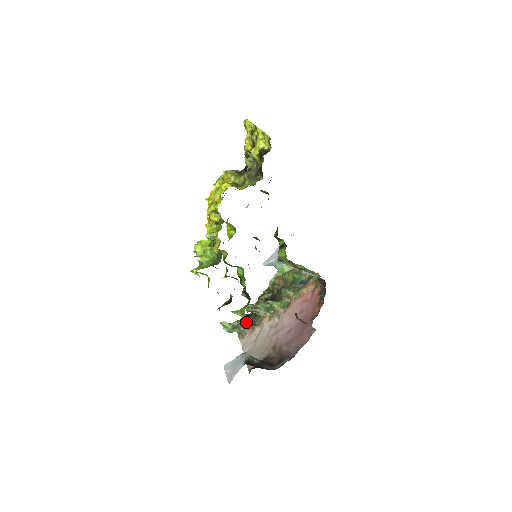
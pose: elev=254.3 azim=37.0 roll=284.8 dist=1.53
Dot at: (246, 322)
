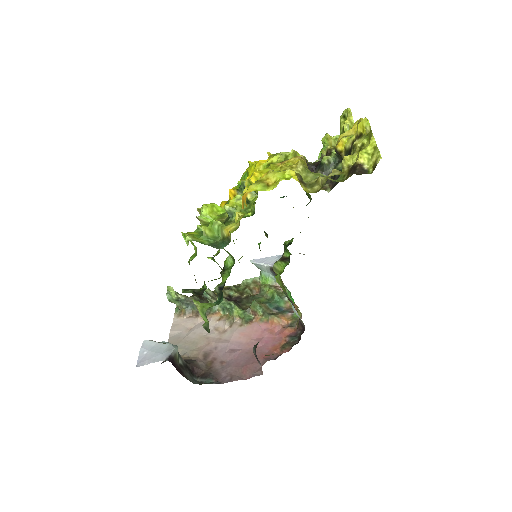
Dot at: occluded
